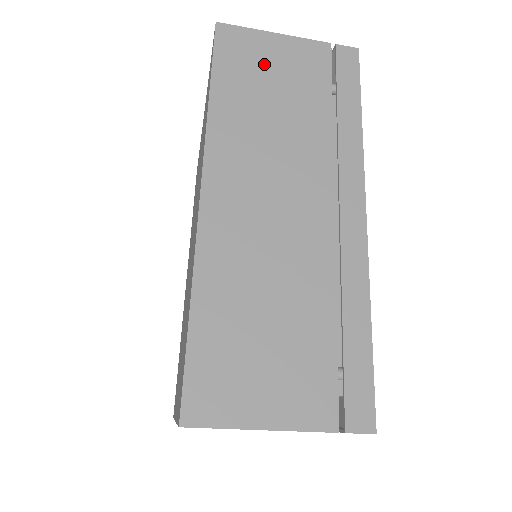
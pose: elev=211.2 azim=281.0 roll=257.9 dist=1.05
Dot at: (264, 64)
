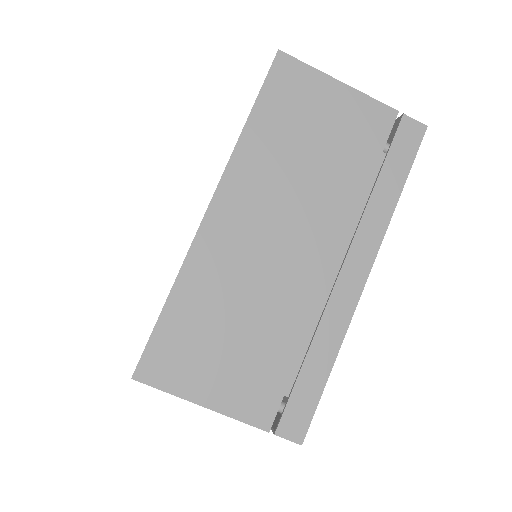
Dot at: occluded
